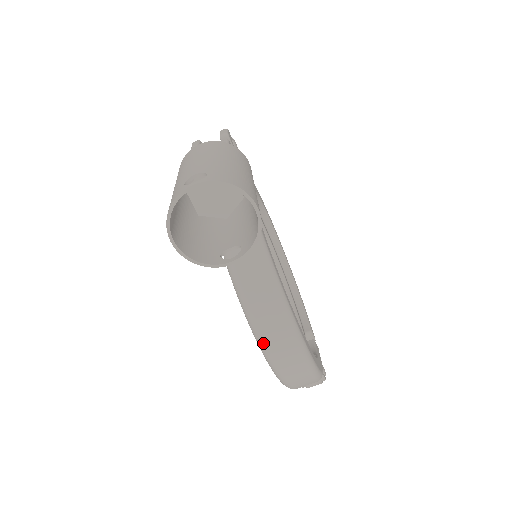
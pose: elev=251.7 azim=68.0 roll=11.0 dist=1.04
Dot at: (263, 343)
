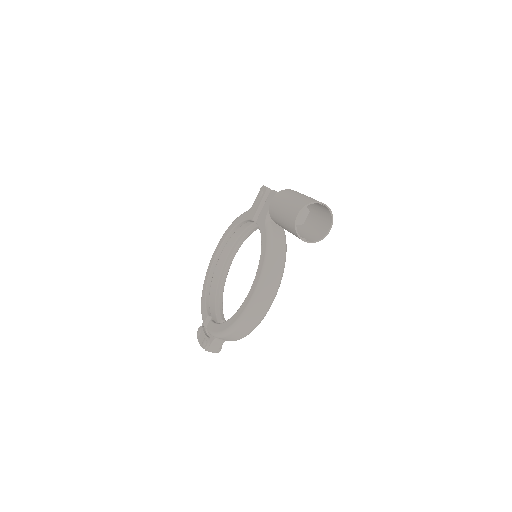
Dot at: (260, 290)
